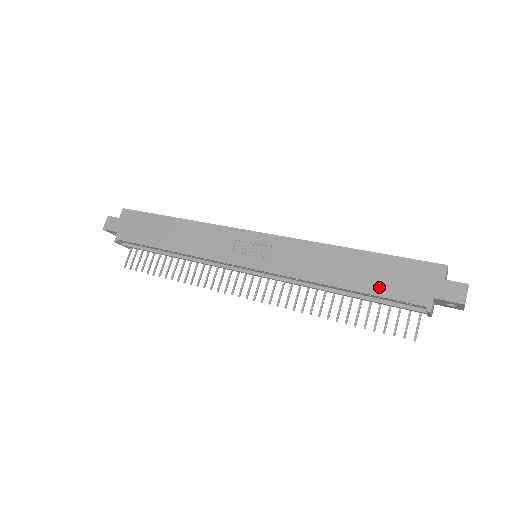
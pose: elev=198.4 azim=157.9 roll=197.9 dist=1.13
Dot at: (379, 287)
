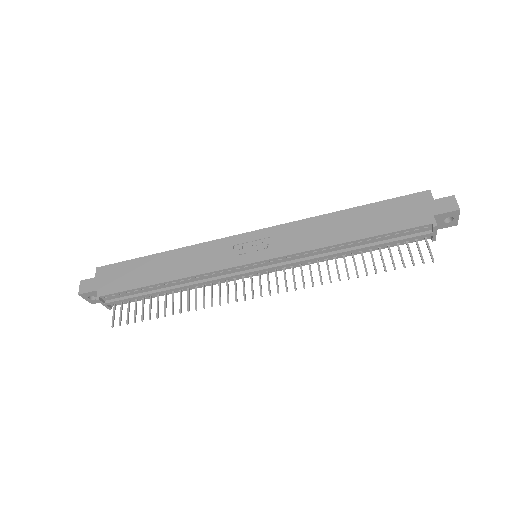
Dot at: (384, 227)
